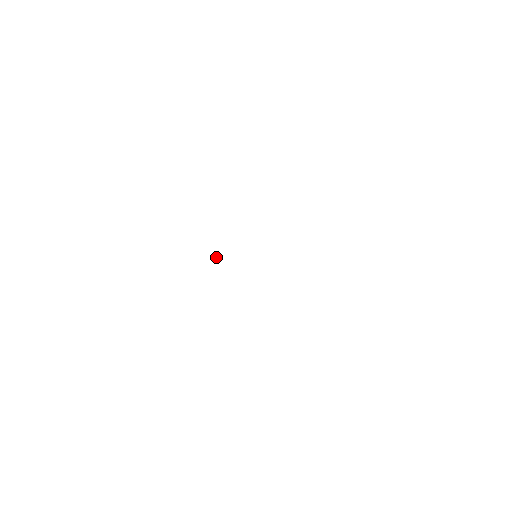
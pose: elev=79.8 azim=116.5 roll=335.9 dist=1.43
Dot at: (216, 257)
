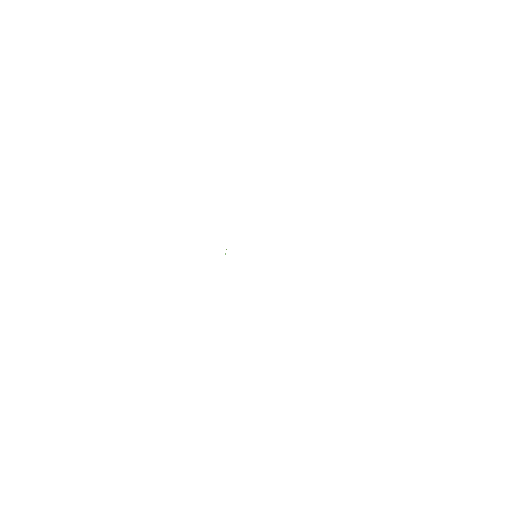
Dot at: occluded
